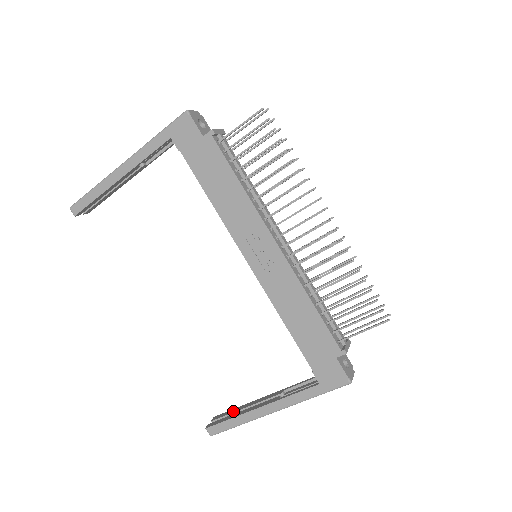
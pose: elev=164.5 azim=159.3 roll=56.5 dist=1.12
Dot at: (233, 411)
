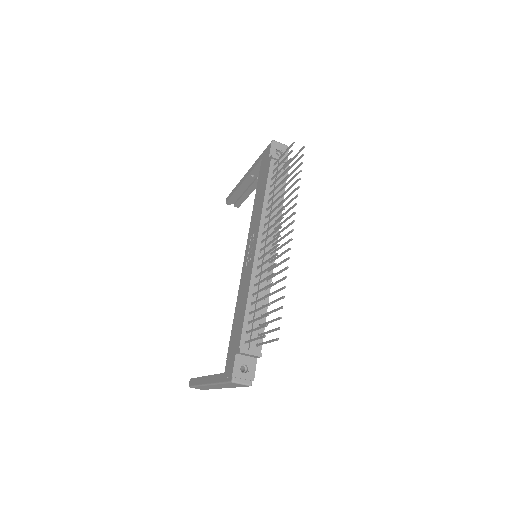
Dot at: occluded
